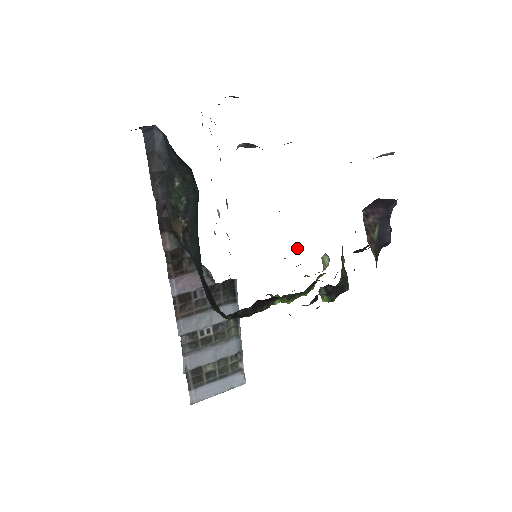
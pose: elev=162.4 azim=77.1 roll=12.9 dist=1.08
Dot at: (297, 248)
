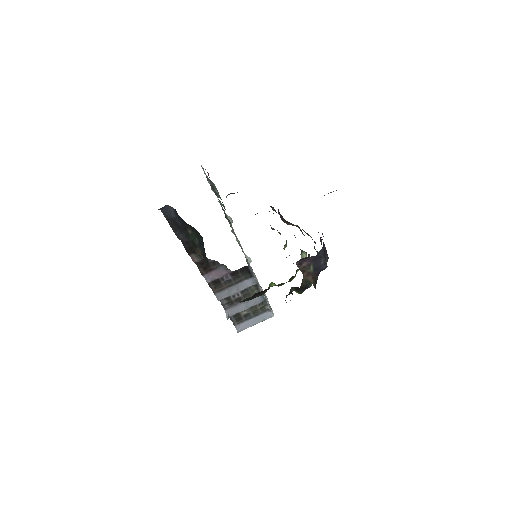
Dot at: (286, 244)
